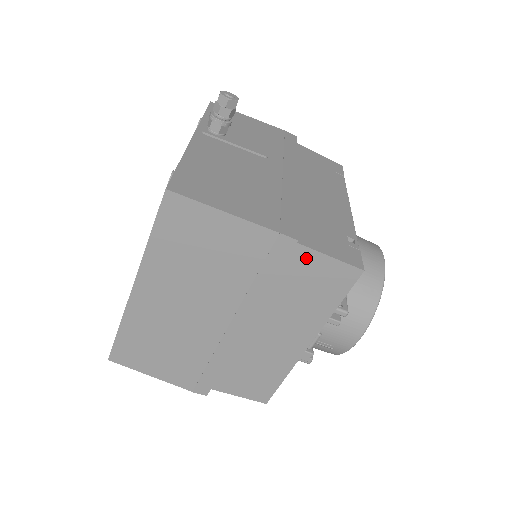
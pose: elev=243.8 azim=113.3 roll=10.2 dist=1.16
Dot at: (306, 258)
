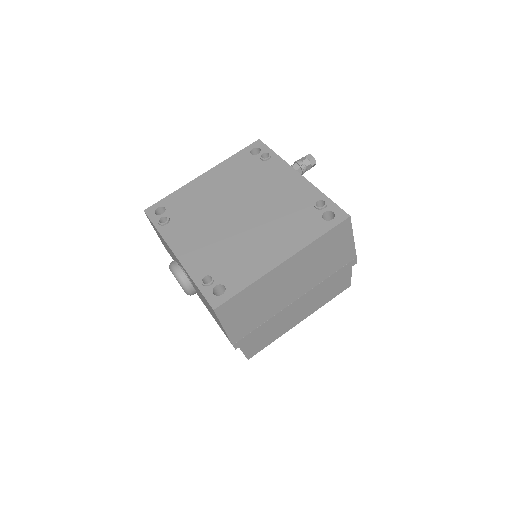
Dot at: (346, 272)
